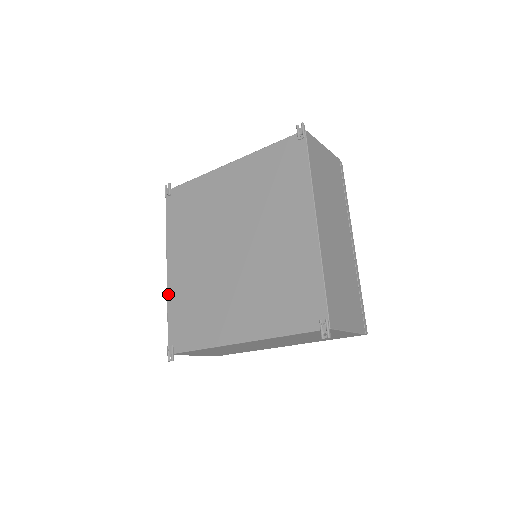
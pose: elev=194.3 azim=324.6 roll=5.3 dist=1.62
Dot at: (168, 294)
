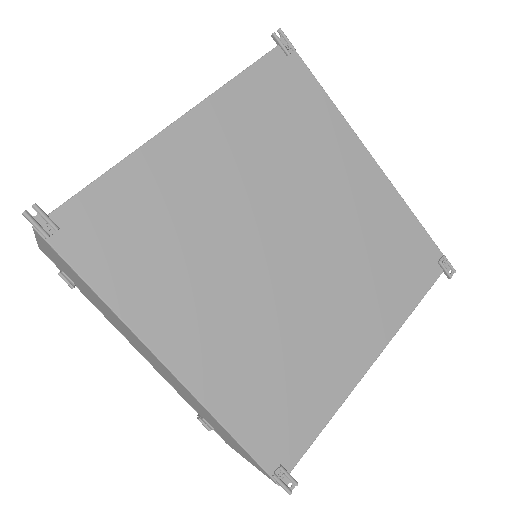
Dot at: (207, 404)
